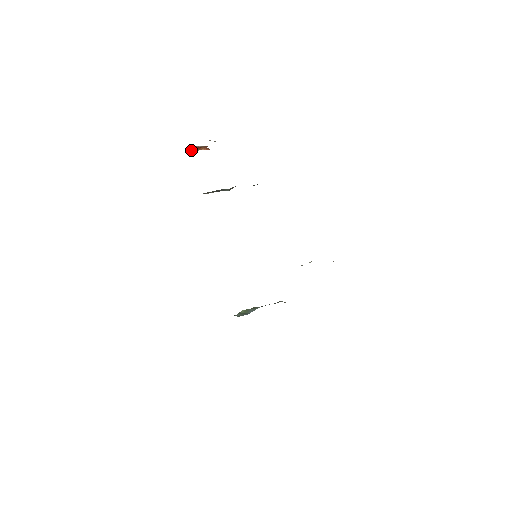
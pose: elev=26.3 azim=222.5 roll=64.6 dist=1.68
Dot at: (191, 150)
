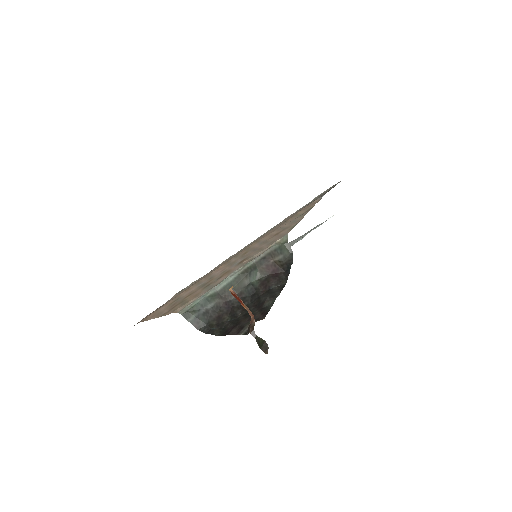
Dot at: (232, 292)
